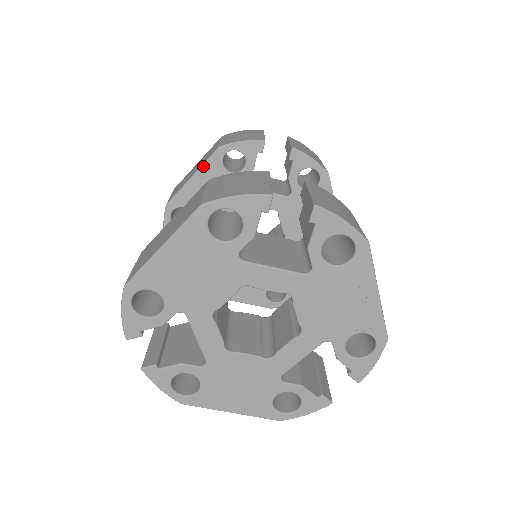
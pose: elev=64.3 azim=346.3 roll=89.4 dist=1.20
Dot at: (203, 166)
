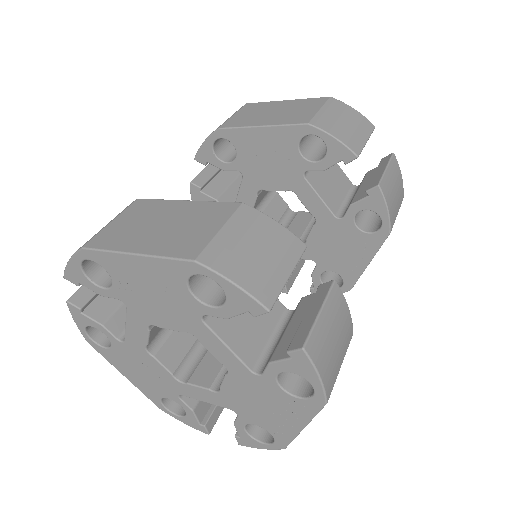
Dot at: (279, 126)
